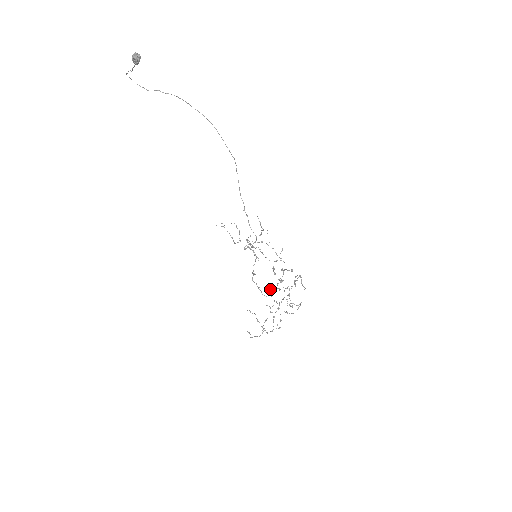
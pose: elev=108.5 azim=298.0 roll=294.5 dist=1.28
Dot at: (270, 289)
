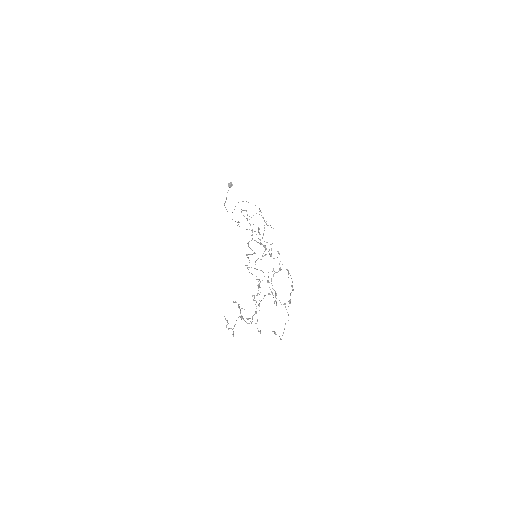
Dot at: occluded
